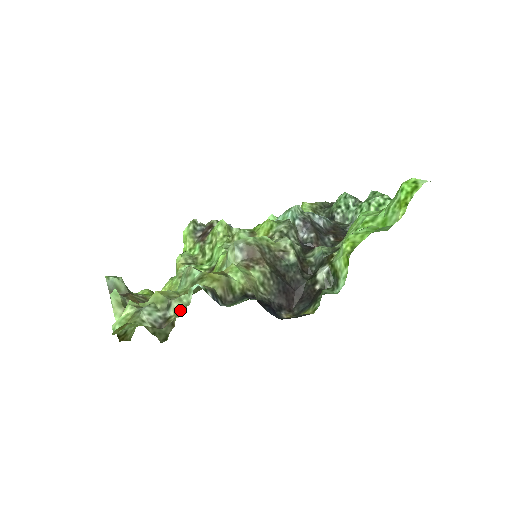
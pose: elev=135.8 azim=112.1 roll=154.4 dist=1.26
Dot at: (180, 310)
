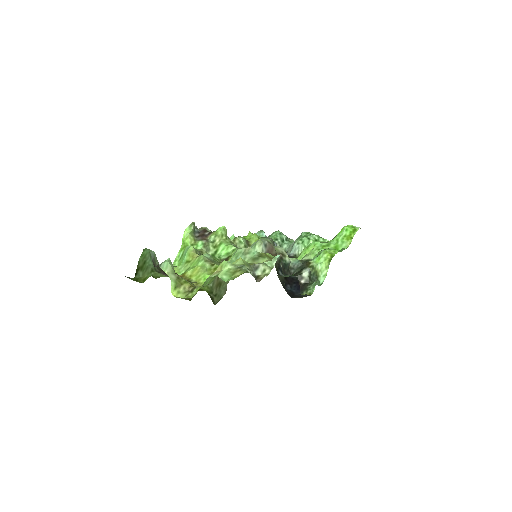
Dot at: (267, 271)
